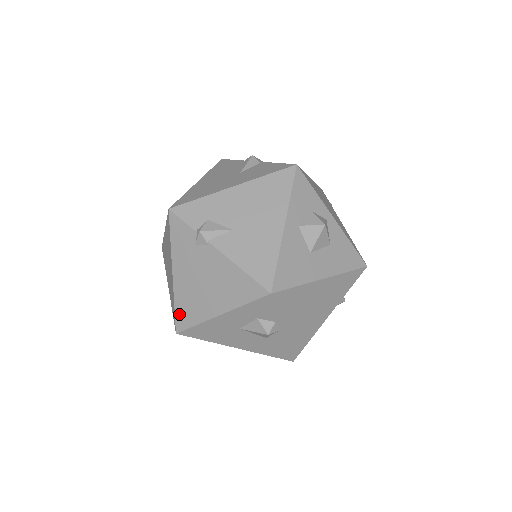
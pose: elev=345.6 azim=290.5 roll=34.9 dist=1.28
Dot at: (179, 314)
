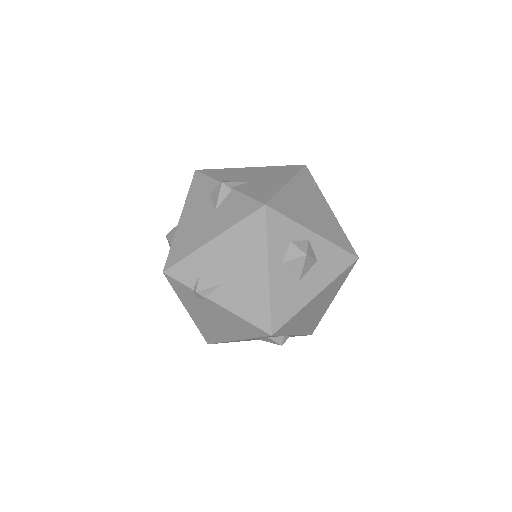
Dot at: (205, 334)
